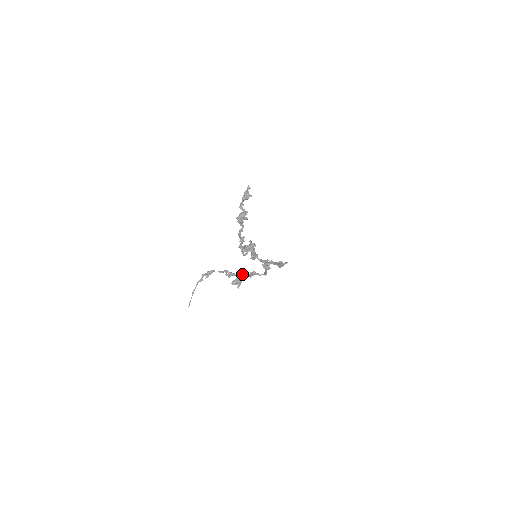
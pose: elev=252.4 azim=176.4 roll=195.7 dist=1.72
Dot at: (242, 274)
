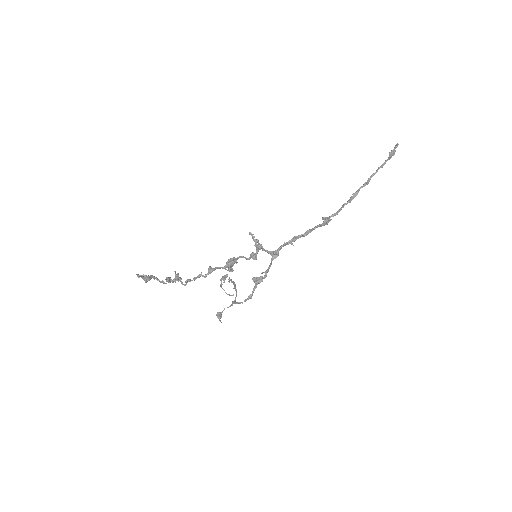
Dot at: occluded
